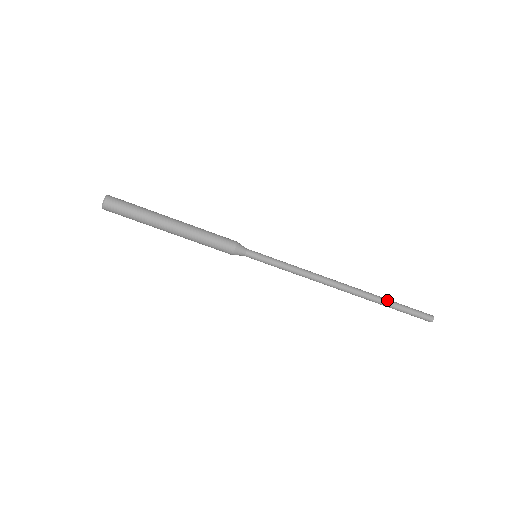
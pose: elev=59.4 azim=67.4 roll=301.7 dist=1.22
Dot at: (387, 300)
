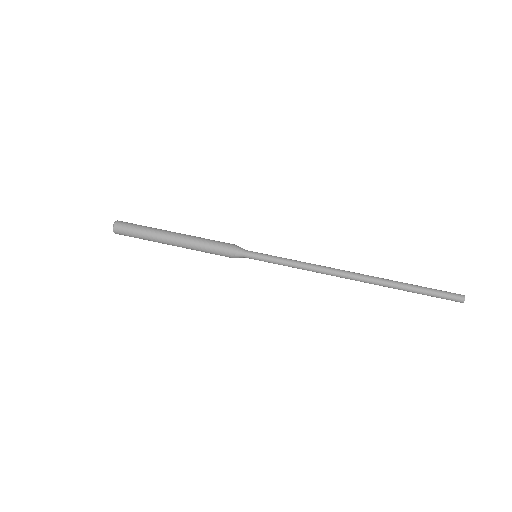
Dot at: (402, 284)
